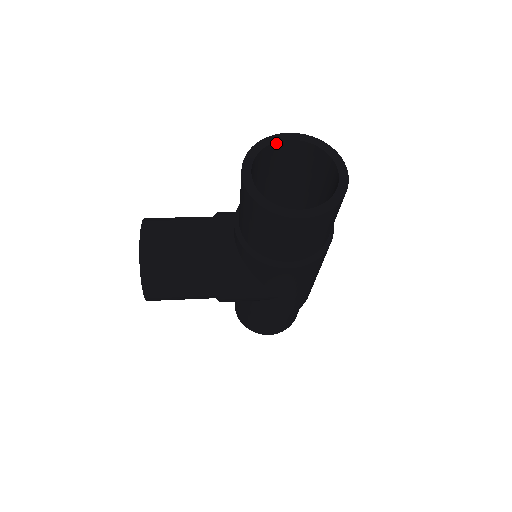
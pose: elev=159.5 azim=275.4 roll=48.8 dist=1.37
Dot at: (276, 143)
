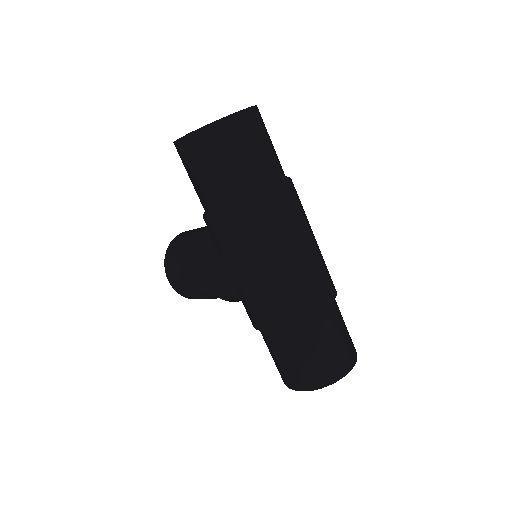
Dot at: occluded
